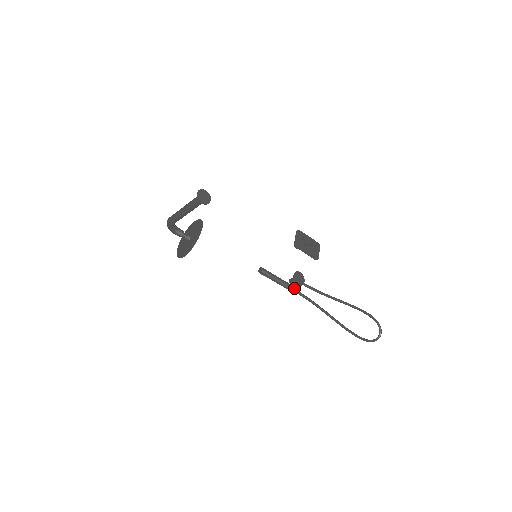
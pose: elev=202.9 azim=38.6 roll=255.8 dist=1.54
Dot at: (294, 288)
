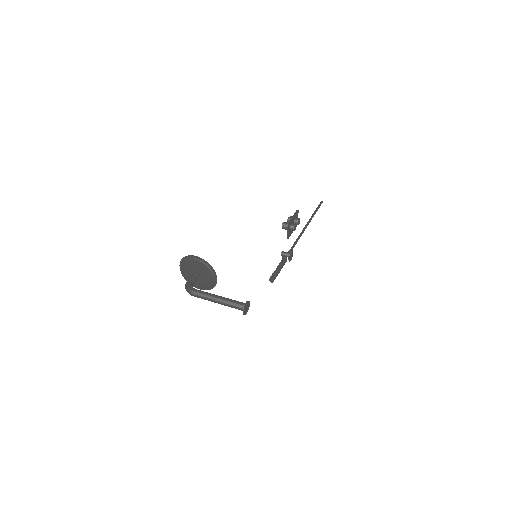
Dot at: (286, 260)
